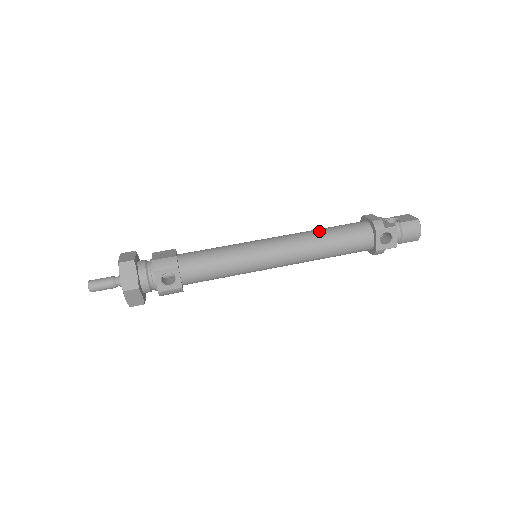
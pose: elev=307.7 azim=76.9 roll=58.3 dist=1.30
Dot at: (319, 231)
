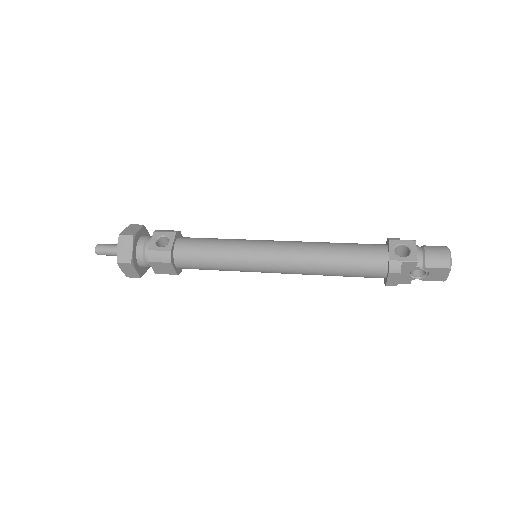
Dot at: occluded
